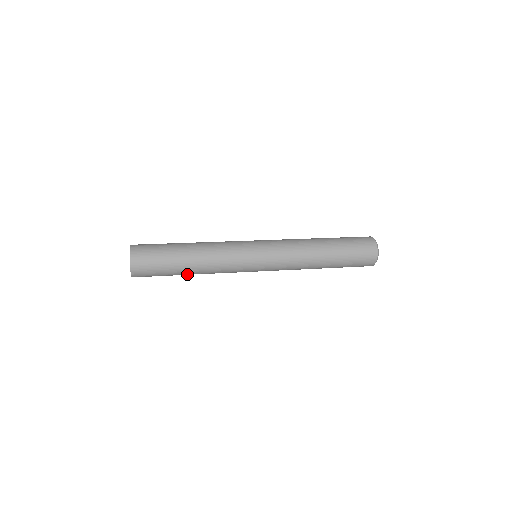
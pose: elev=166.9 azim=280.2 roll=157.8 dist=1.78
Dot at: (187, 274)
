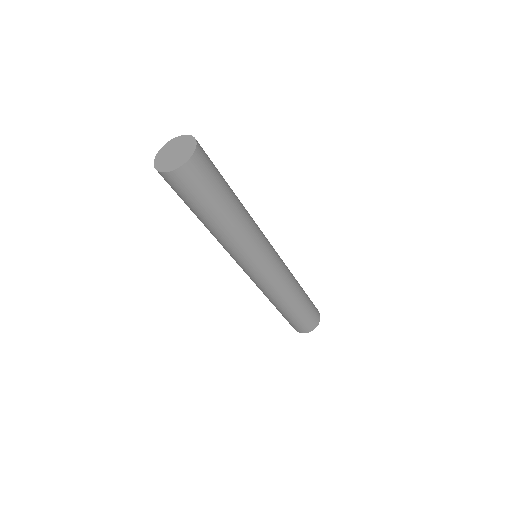
Dot at: (234, 201)
